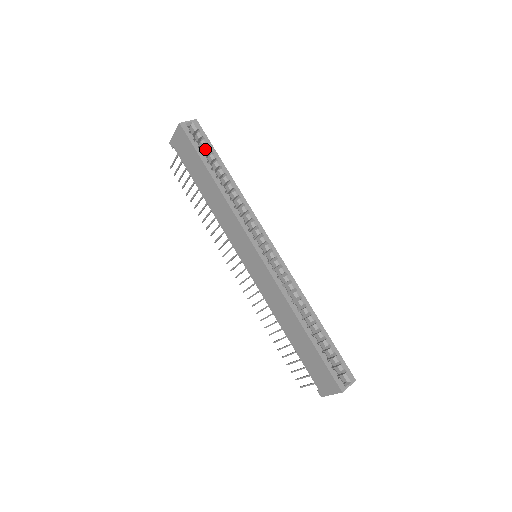
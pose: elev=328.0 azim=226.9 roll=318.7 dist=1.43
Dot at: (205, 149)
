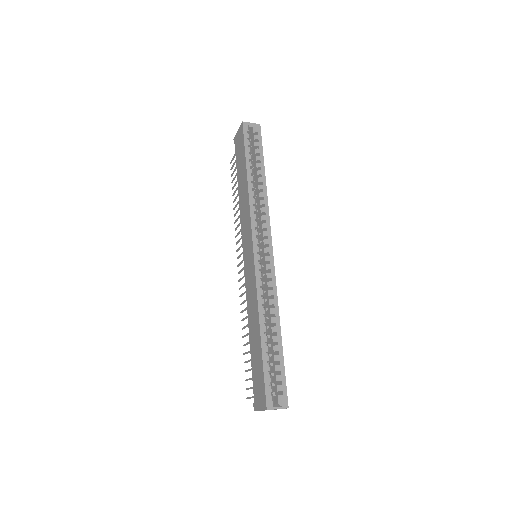
Dot at: (255, 150)
